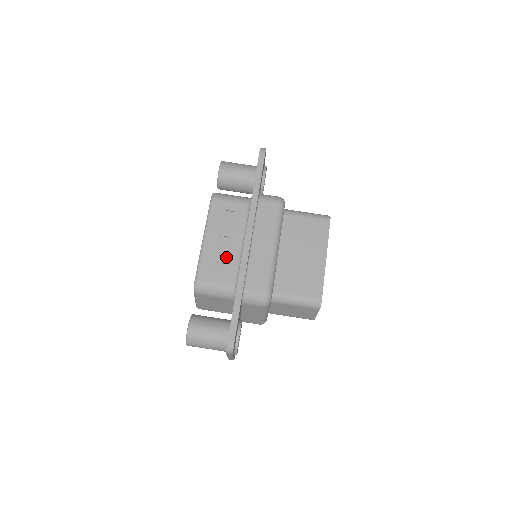
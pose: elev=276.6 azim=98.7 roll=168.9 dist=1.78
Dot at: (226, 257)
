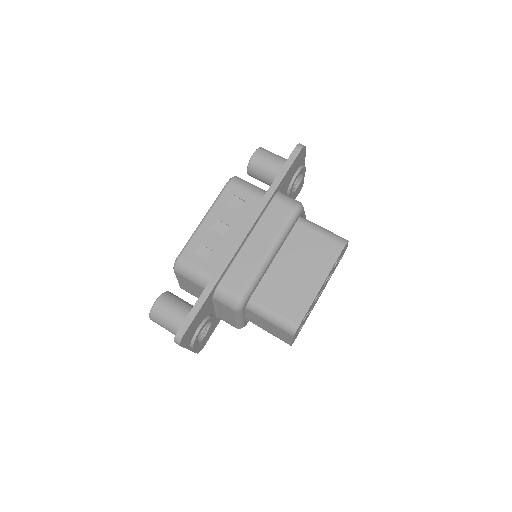
Dot at: (217, 245)
